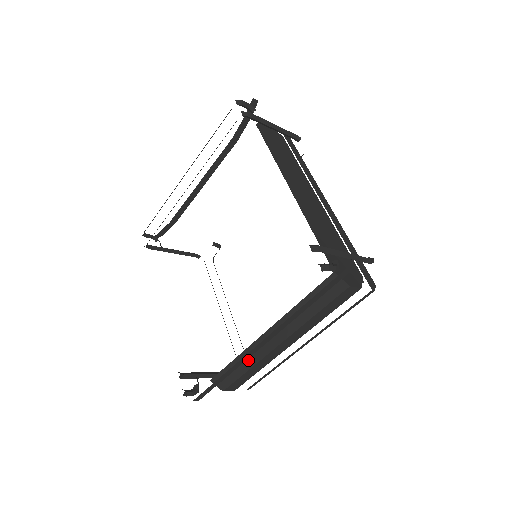
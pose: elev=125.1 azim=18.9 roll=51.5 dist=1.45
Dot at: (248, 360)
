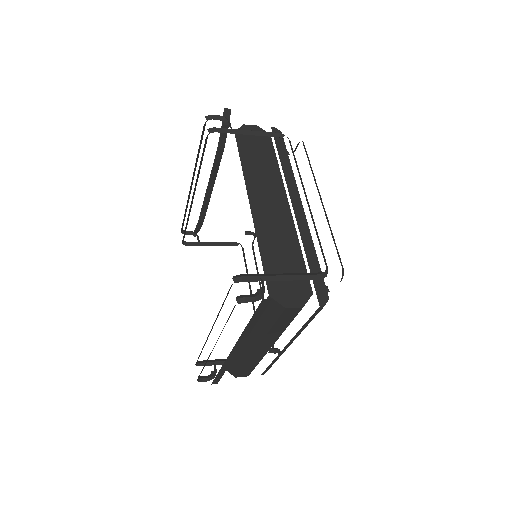
Dot at: (241, 357)
